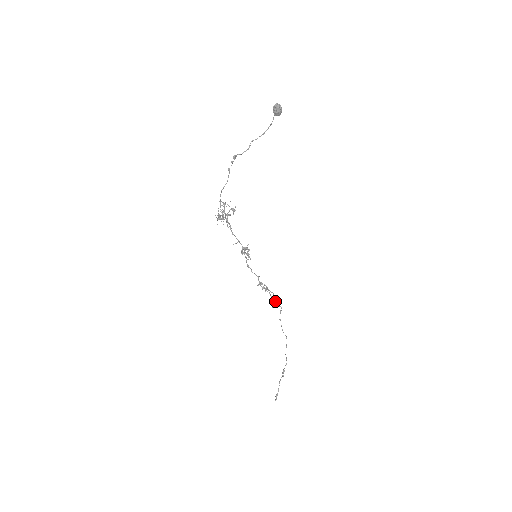
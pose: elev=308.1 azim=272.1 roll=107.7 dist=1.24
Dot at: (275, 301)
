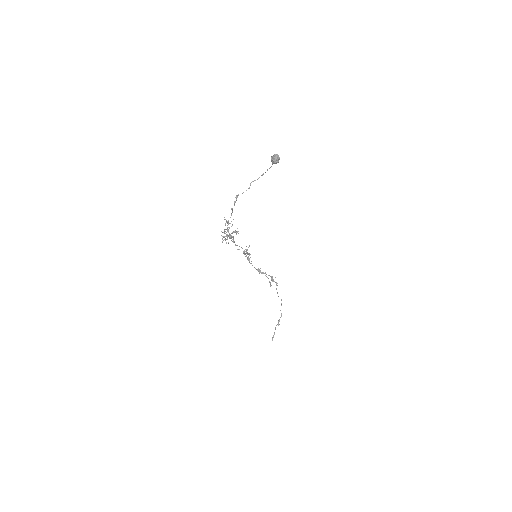
Dot at: (272, 280)
